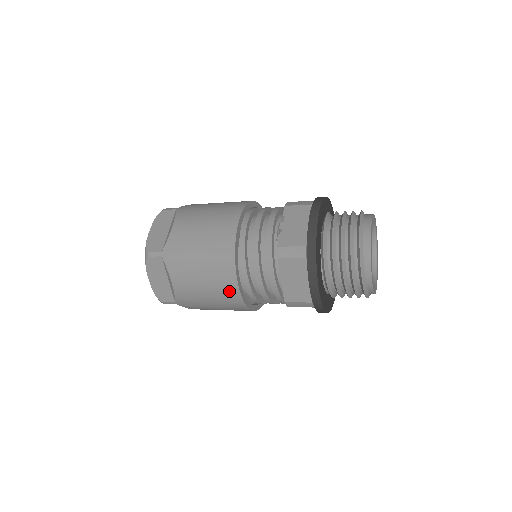
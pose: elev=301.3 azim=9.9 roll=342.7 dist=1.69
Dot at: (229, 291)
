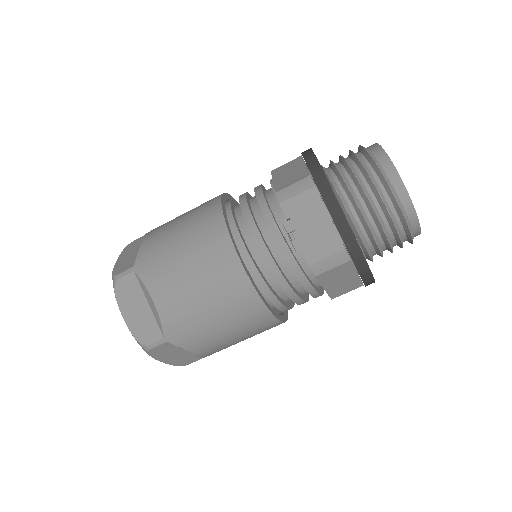
Dot at: (268, 327)
